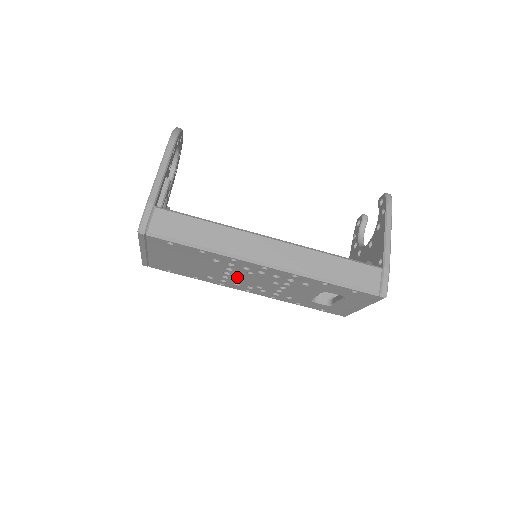
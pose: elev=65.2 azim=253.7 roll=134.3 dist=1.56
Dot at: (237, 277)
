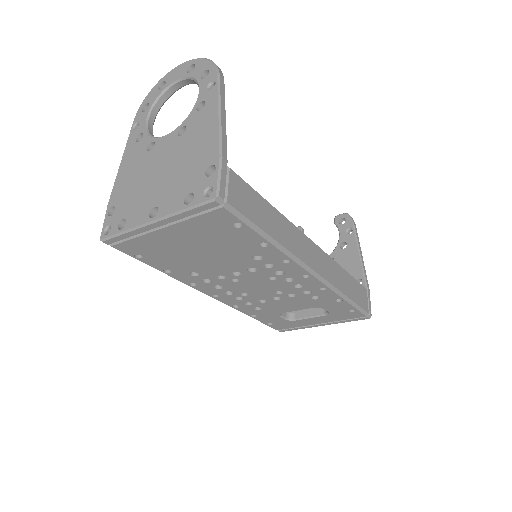
Dot at: (240, 279)
